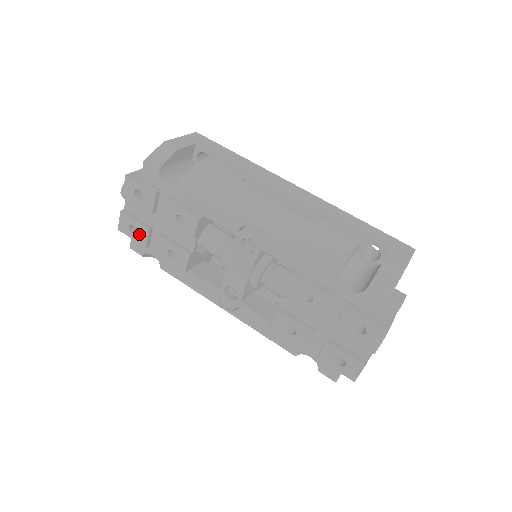
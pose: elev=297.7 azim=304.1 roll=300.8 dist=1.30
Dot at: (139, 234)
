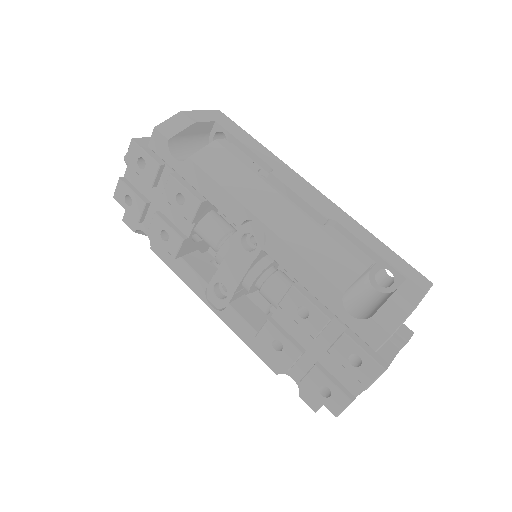
Dot at: (134, 207)
